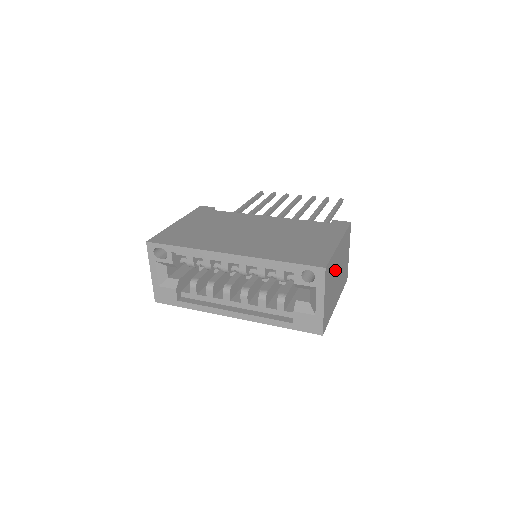
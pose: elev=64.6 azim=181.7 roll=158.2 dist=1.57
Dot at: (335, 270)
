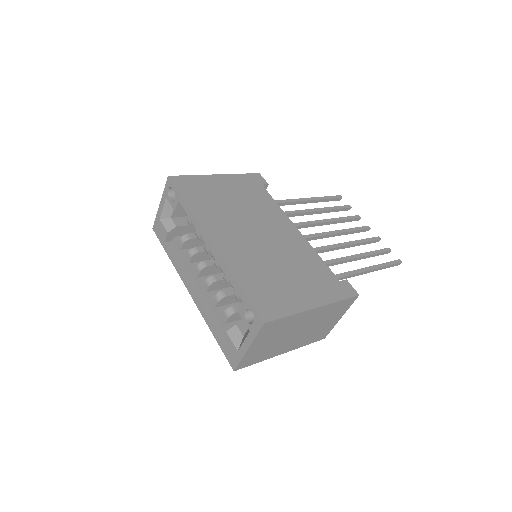
Dot at: (293, 327)
